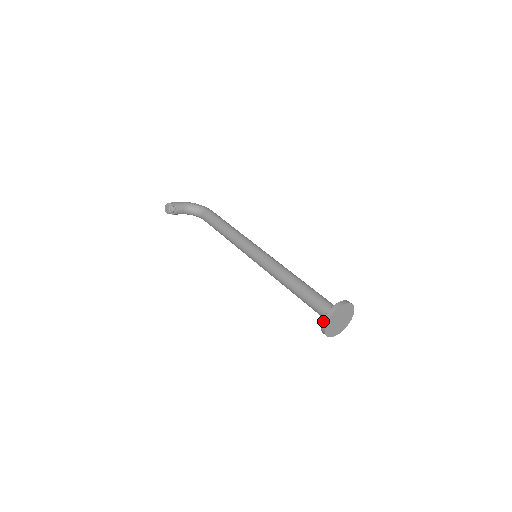
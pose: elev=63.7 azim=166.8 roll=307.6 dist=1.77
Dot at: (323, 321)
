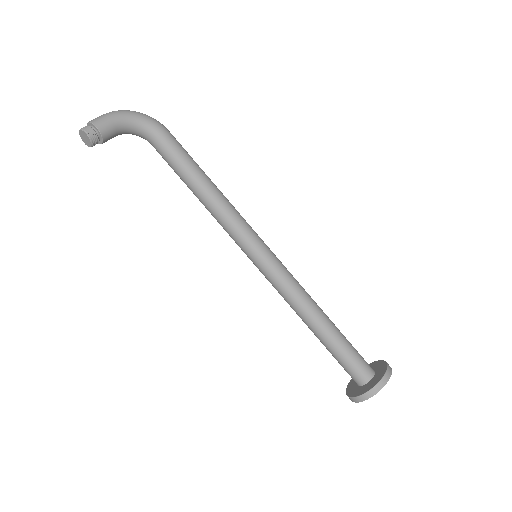
Dot at: (354, 399)
